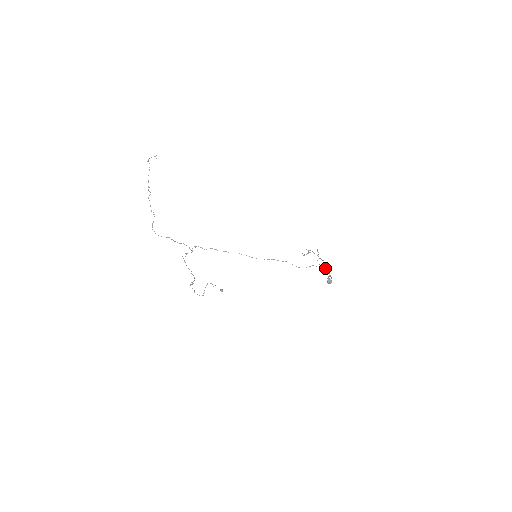
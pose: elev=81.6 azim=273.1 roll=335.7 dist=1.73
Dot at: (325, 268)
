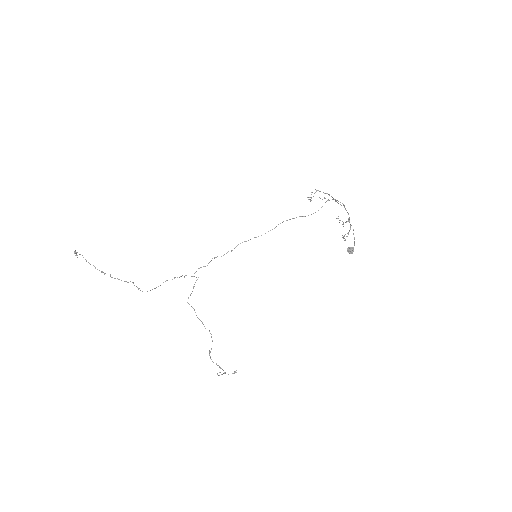
Dot at: (343, 205)
